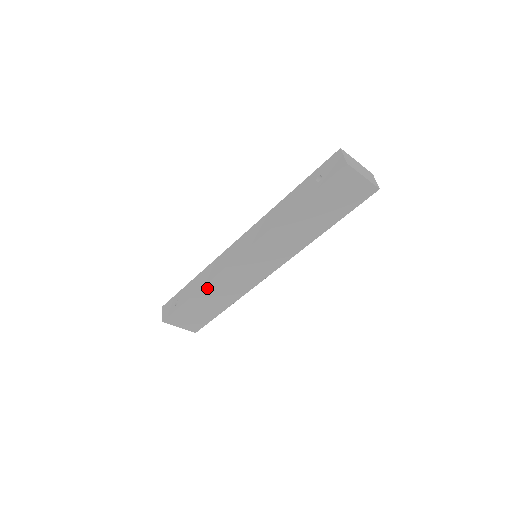
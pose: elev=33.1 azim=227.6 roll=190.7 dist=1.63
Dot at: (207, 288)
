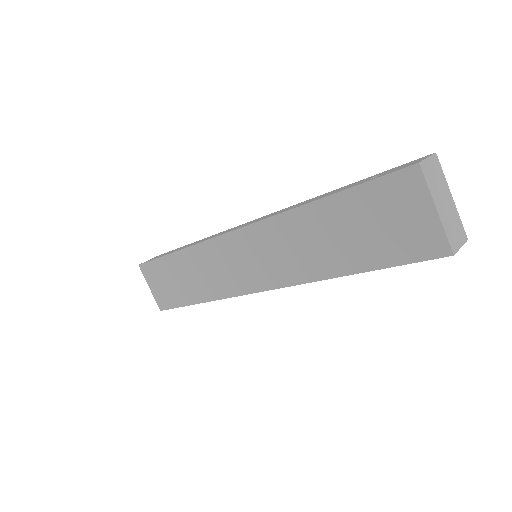
Dot at: (188, 254)
